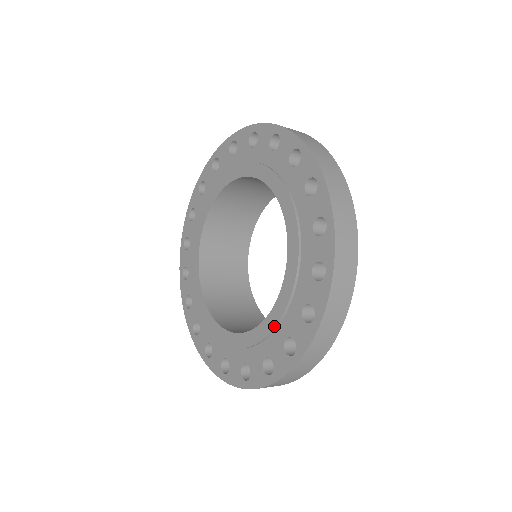
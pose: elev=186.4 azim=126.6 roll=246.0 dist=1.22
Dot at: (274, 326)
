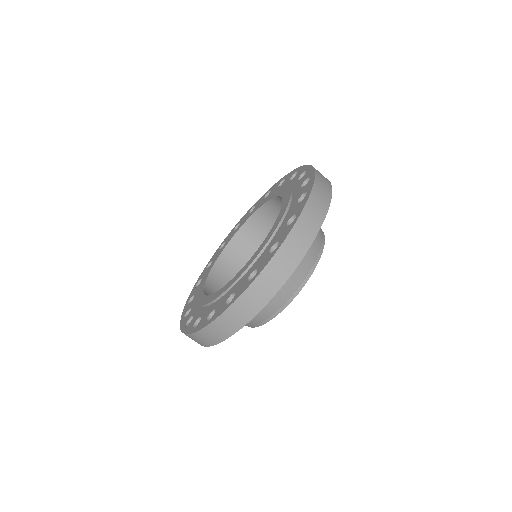
Dot at: (286, 208)
